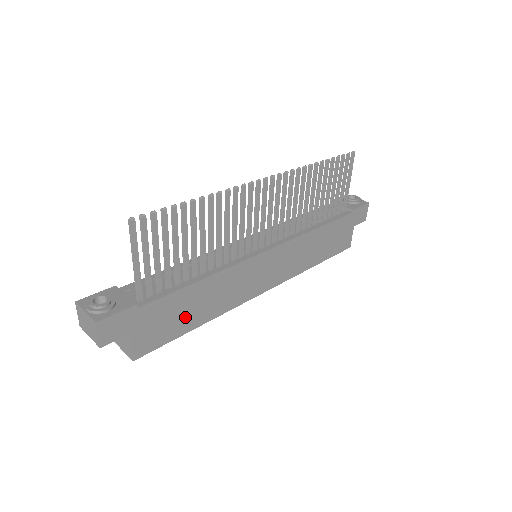
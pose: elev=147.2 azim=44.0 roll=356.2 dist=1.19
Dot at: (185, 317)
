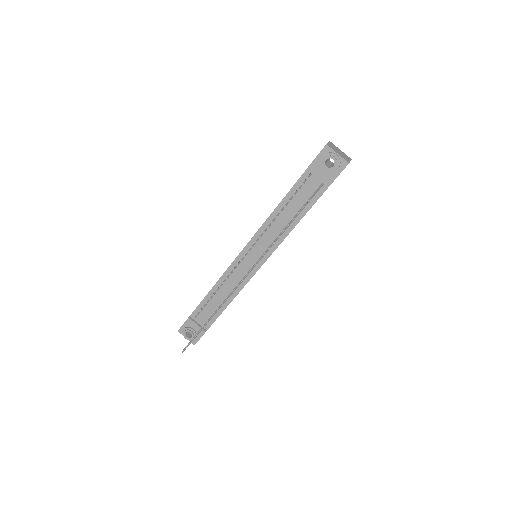
Dot at: occluded
